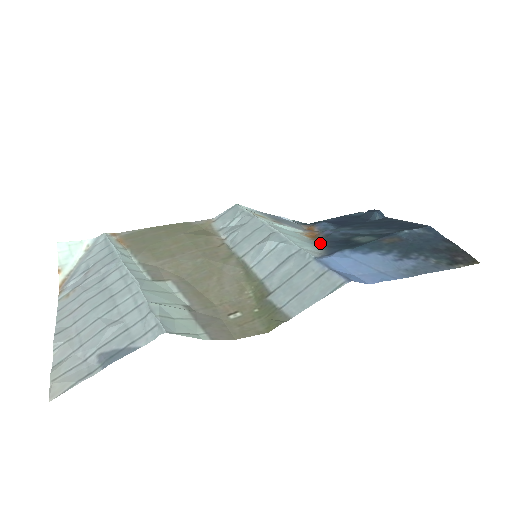
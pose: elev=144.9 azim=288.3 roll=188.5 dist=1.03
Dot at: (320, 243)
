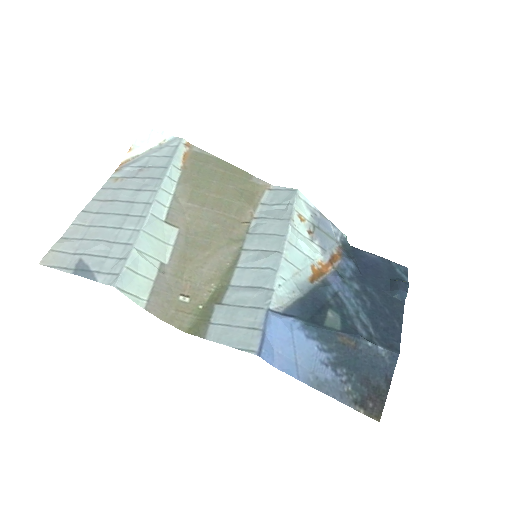
Dot at: (306, 289)
